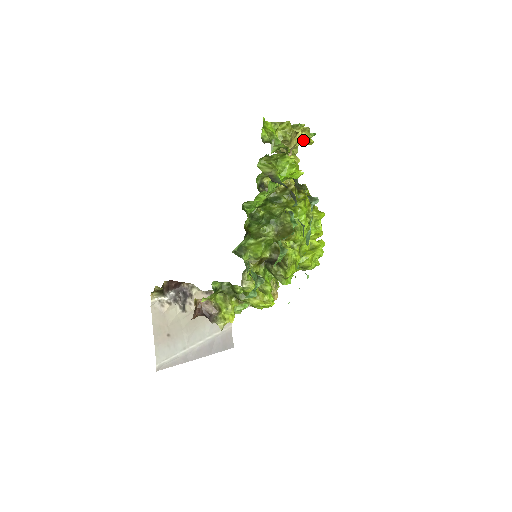
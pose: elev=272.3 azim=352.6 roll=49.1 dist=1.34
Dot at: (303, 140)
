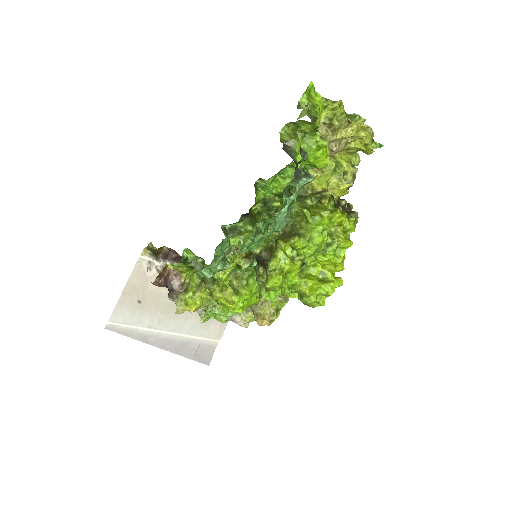
Dot at: (361, 143)
